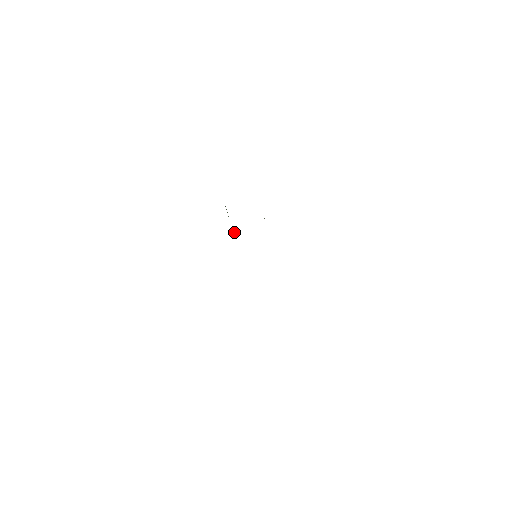
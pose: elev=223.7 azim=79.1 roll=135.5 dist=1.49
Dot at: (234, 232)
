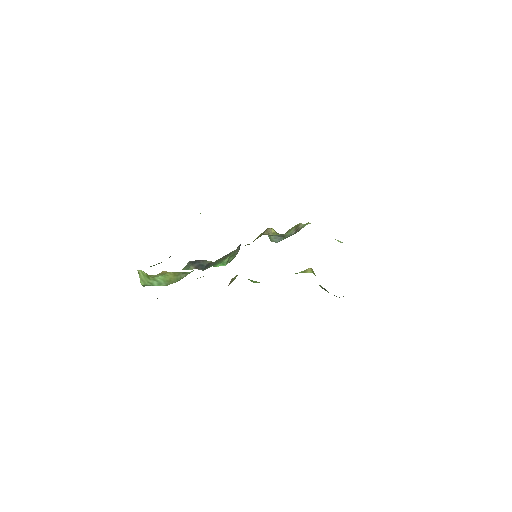
Dot at: (239, 245)
